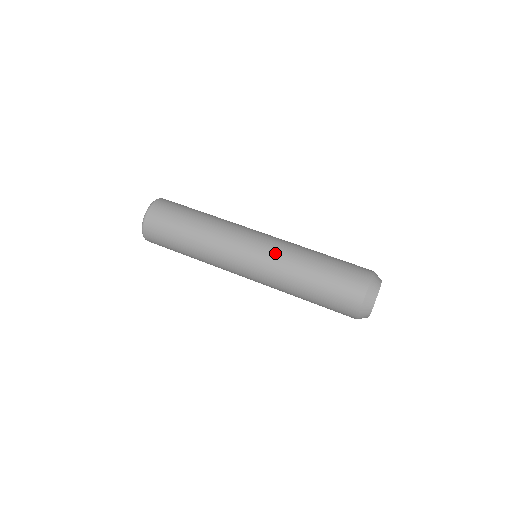
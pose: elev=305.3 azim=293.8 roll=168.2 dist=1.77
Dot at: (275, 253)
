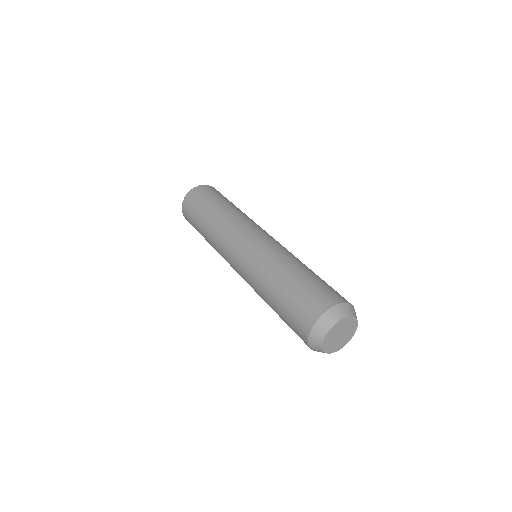
Dot at: (275, 245)
